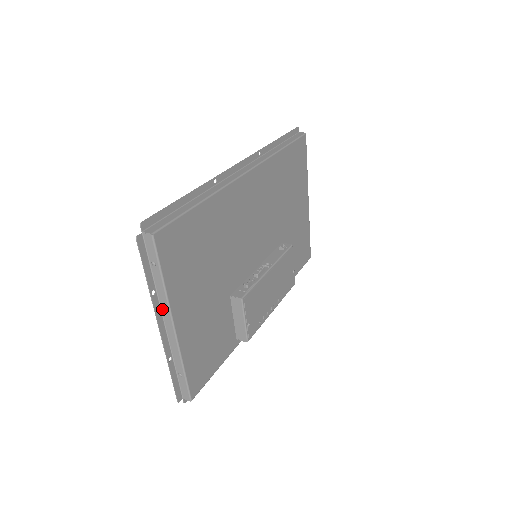
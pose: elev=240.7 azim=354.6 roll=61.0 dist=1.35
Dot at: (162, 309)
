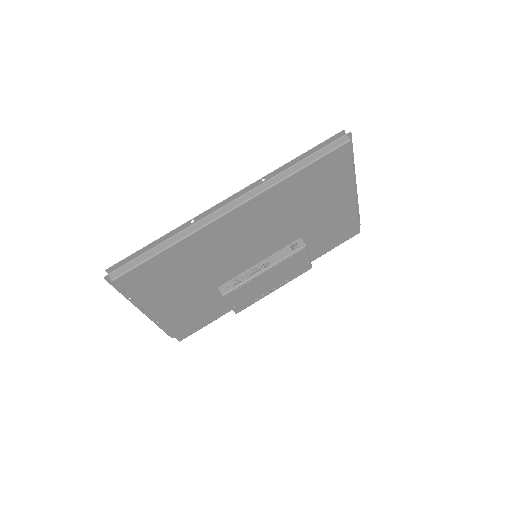
Dot at: occluded
